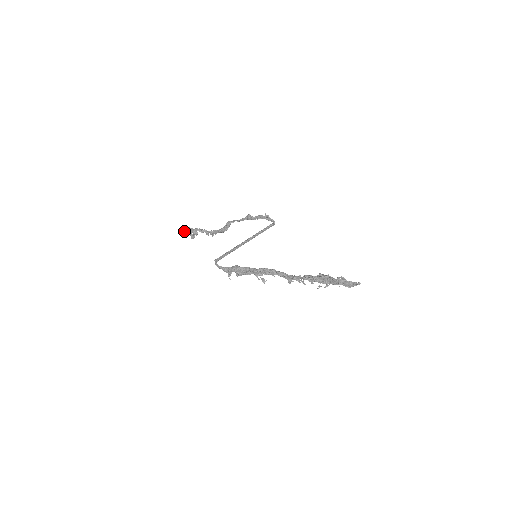
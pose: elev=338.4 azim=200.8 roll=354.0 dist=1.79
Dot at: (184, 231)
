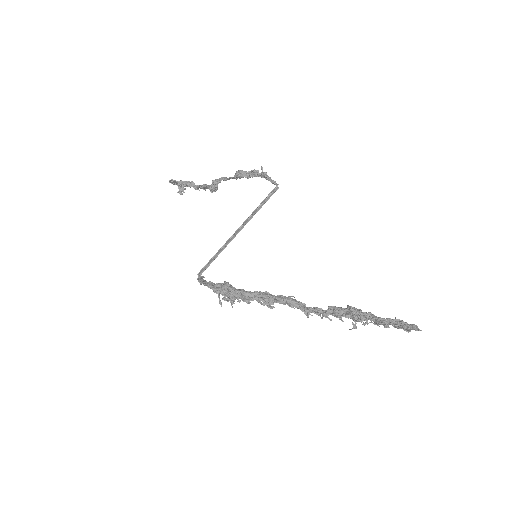
Dot at: (169, 182)
